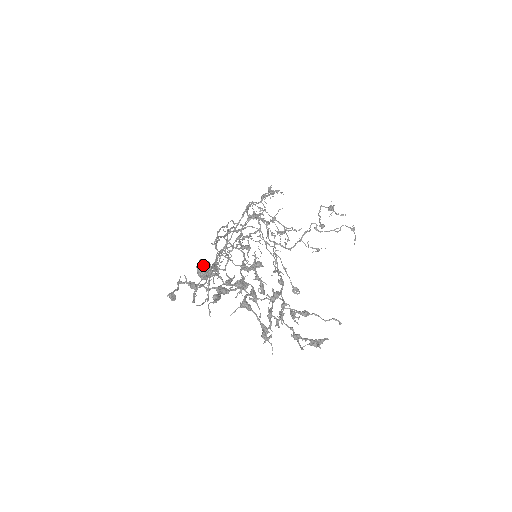
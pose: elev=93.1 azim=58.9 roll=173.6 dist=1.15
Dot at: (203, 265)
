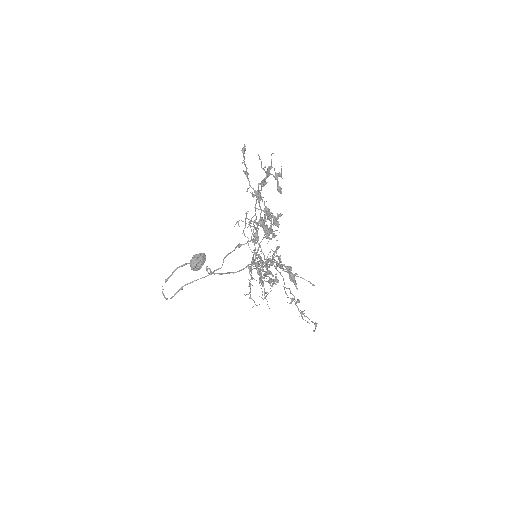
Dot at: (202, 255)
